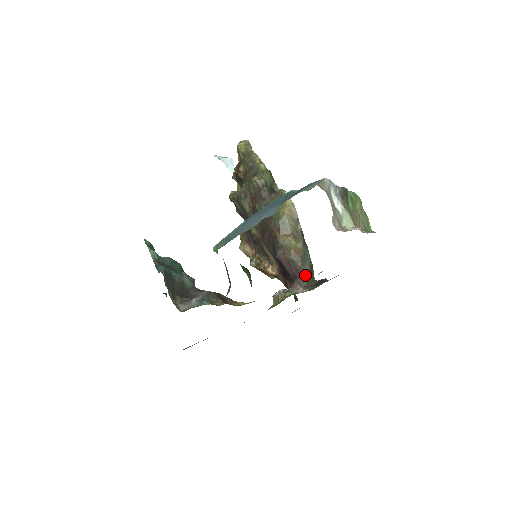
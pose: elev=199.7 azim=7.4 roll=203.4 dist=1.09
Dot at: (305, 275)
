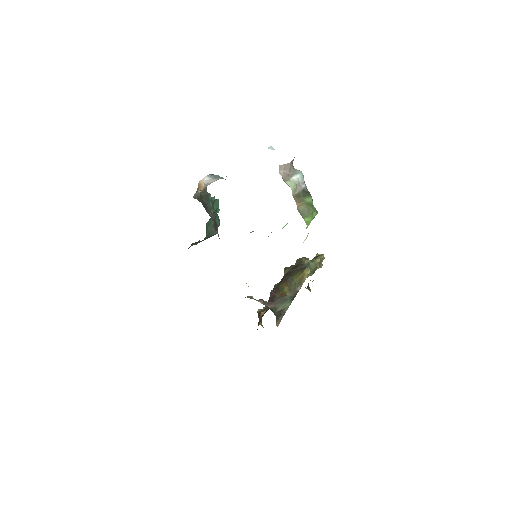
Dot at: (273, 305)
